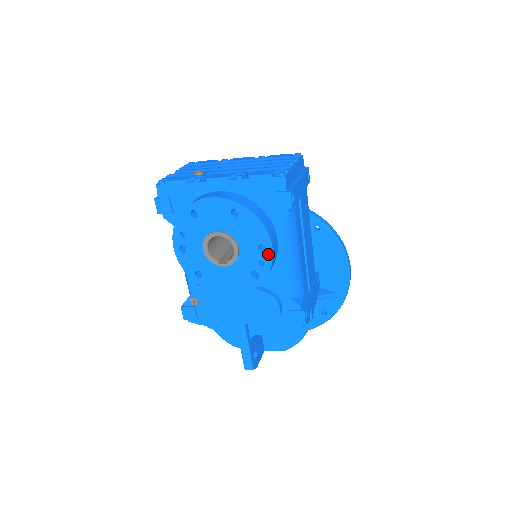
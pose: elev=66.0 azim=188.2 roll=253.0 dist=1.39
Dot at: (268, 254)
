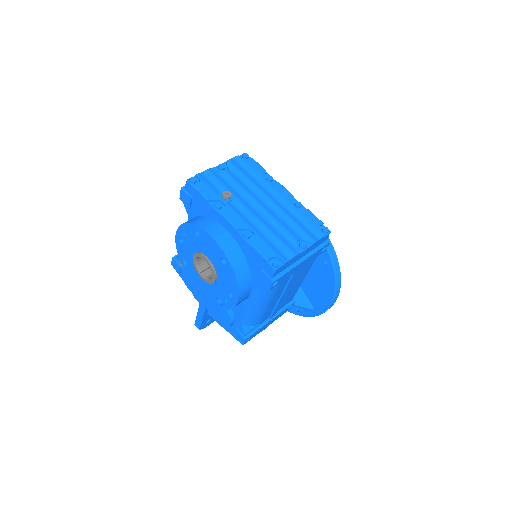
Dot at: (233, 302)
